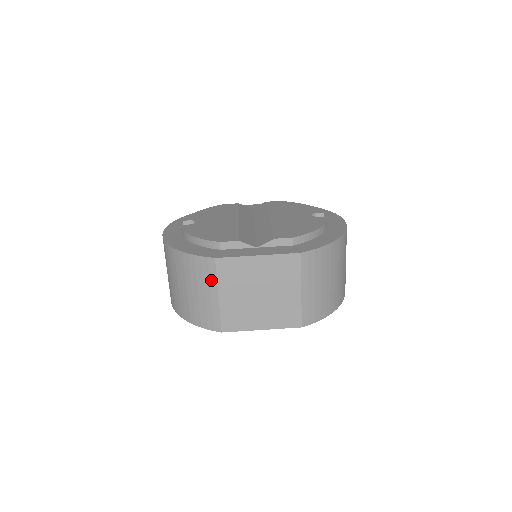
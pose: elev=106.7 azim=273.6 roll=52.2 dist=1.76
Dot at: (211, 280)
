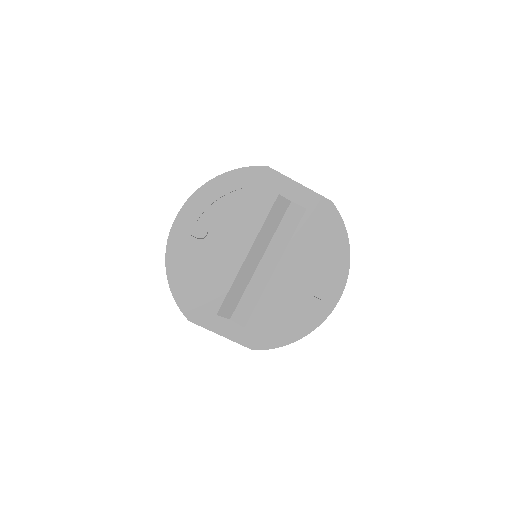
Dot at: occluded
